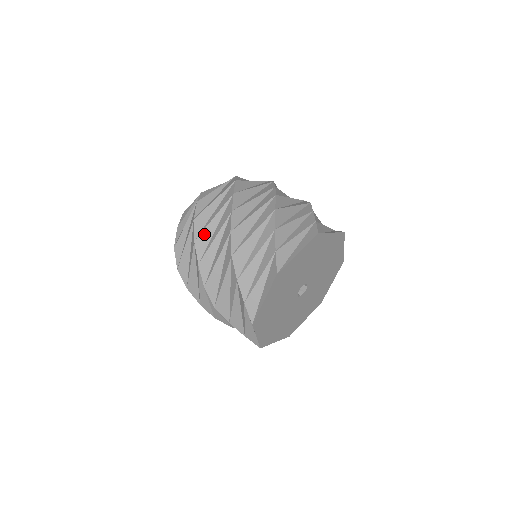
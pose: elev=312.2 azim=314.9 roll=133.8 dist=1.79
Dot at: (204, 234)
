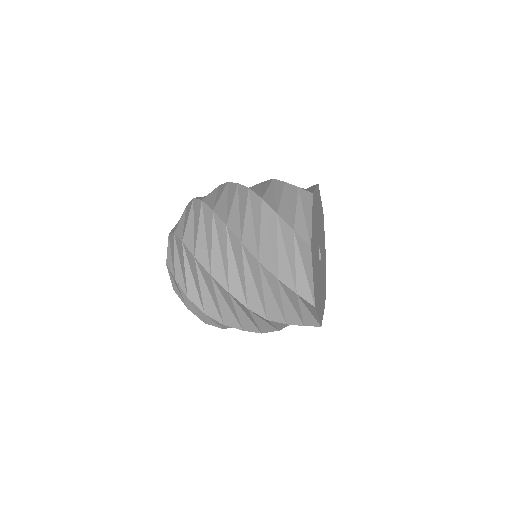
Dot at: (214, 263)
